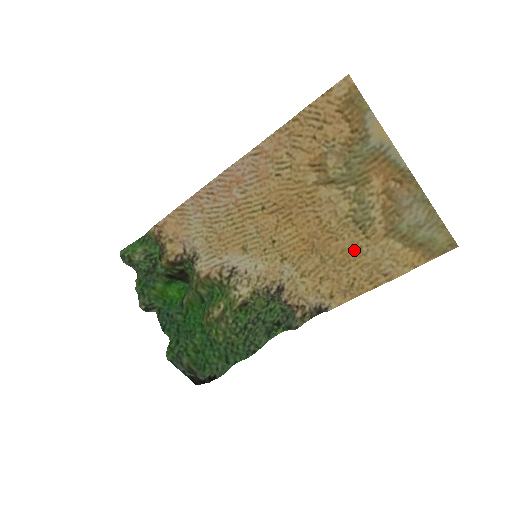
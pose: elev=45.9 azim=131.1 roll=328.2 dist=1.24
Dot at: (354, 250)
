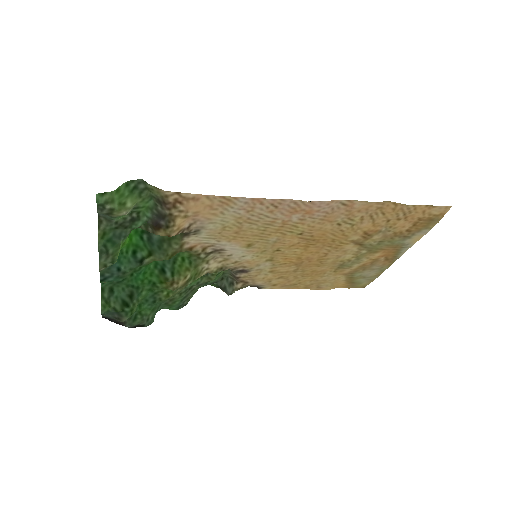
Dot at: (320, 273)
